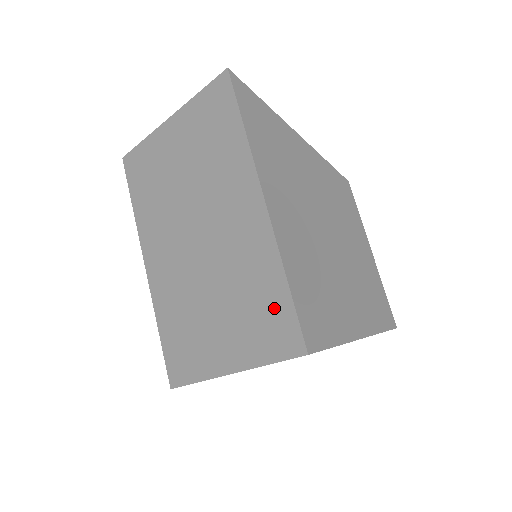
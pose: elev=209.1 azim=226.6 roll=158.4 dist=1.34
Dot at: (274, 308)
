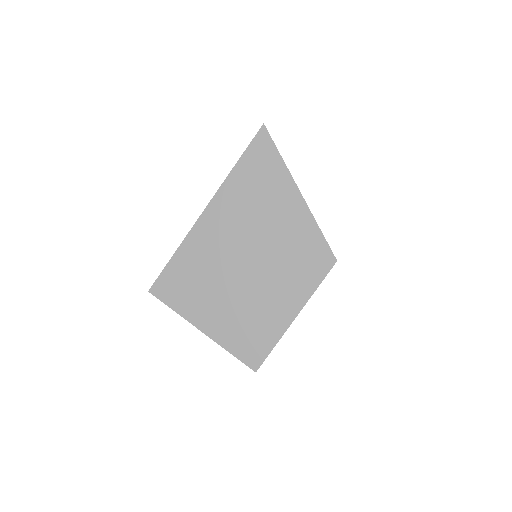
Dot at: occluded
